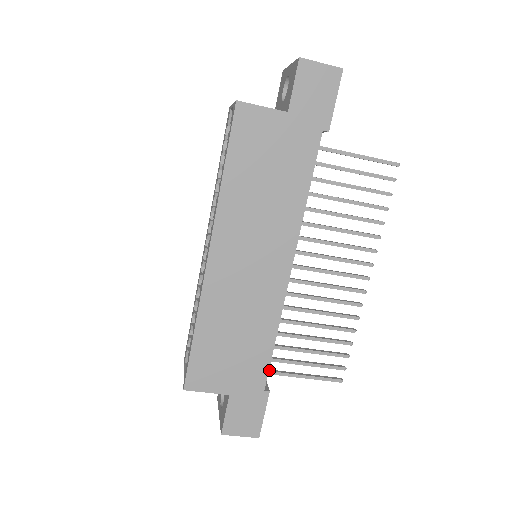
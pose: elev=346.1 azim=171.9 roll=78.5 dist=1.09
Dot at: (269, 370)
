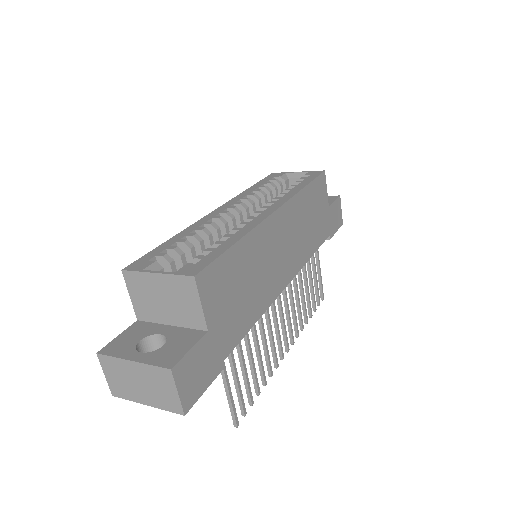
Dot at: occluded
